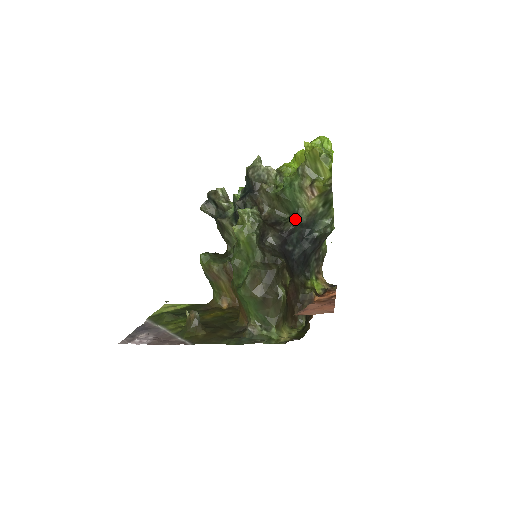
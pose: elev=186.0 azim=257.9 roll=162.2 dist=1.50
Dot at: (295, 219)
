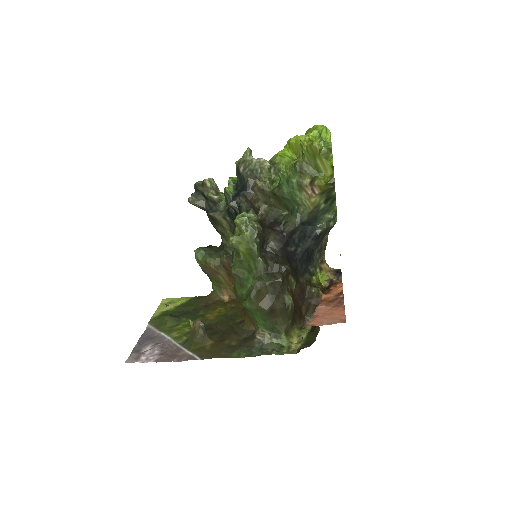
Dot at: (296, 218)
